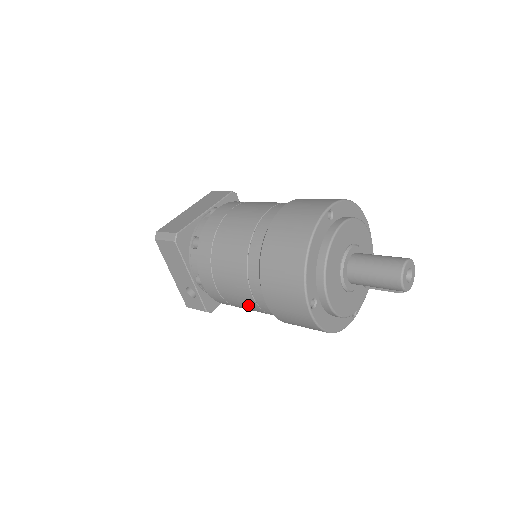
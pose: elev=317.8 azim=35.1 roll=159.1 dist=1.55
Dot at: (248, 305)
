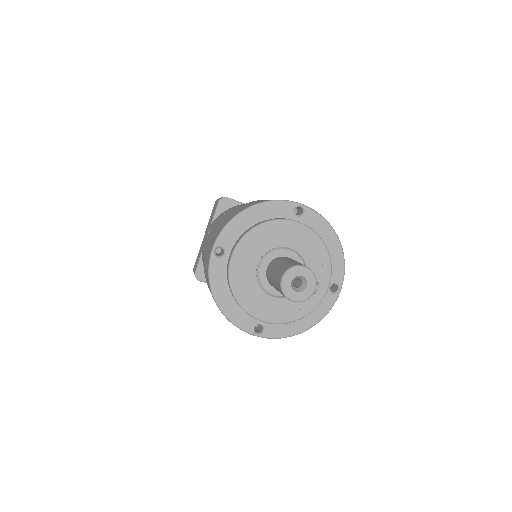
Dot at: occluded
